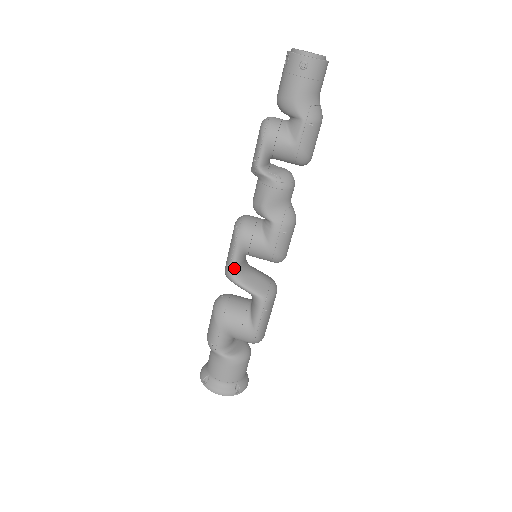
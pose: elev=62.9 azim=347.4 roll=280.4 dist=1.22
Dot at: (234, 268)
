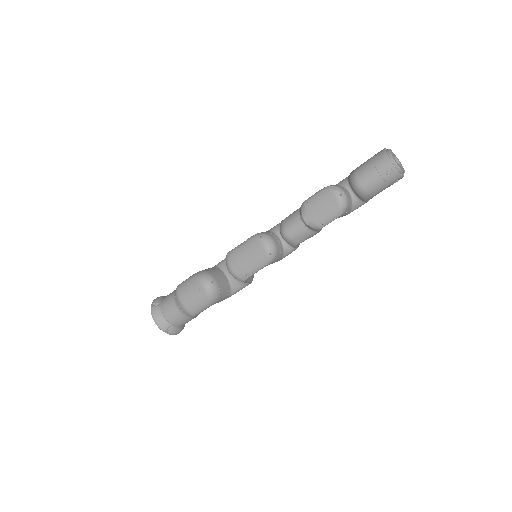
Dot at: occluded
